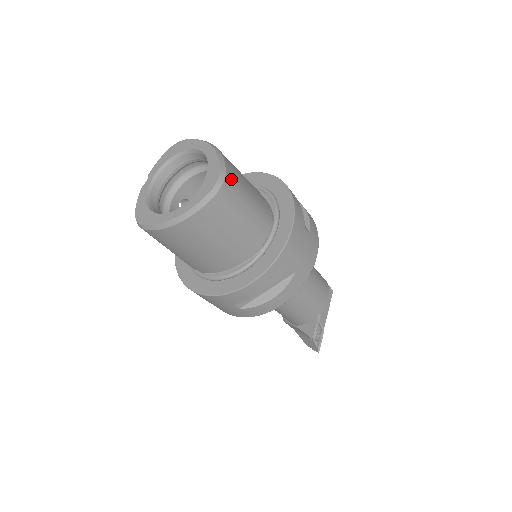
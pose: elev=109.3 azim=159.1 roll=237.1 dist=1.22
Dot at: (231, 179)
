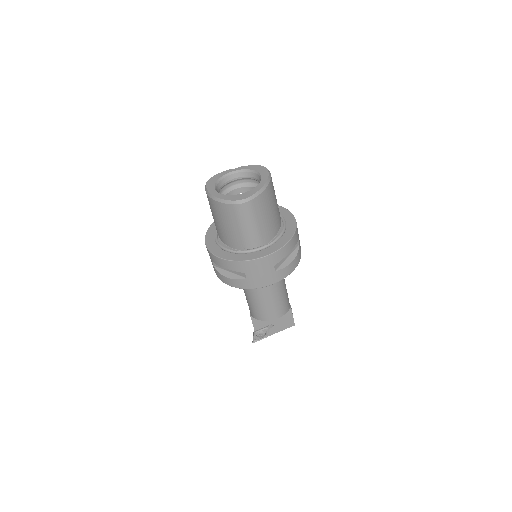
Dot at: (251, 206)
